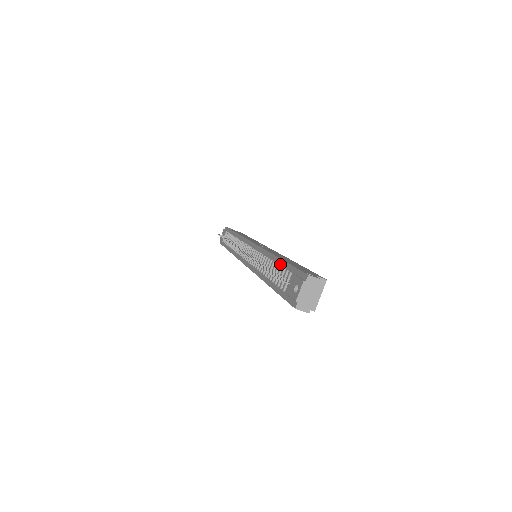
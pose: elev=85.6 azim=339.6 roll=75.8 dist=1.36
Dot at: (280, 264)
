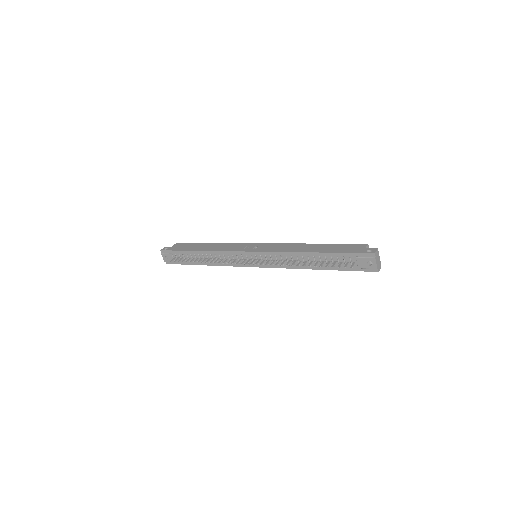
Dot at: (325, 256)
